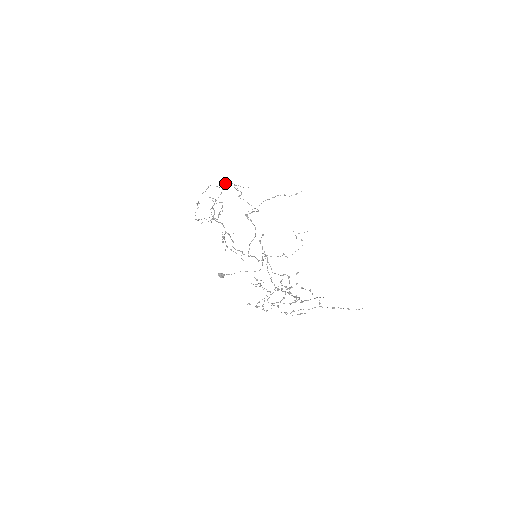
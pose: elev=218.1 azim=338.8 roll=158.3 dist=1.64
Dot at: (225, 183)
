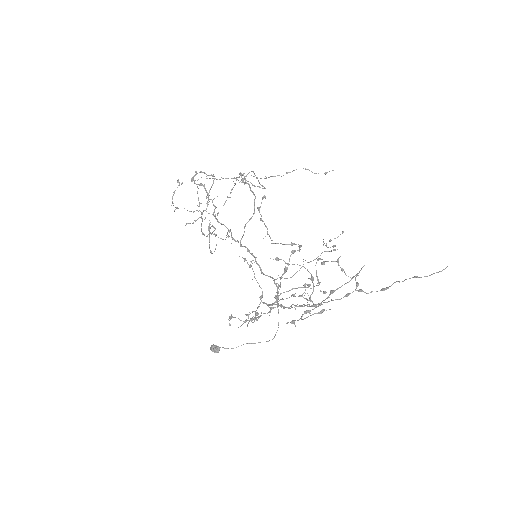
Dot at: occluded
